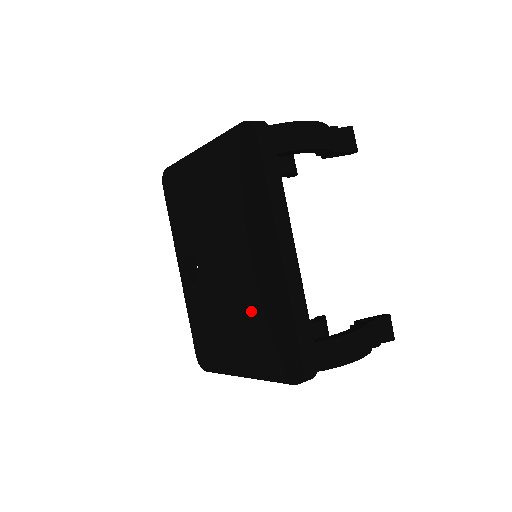
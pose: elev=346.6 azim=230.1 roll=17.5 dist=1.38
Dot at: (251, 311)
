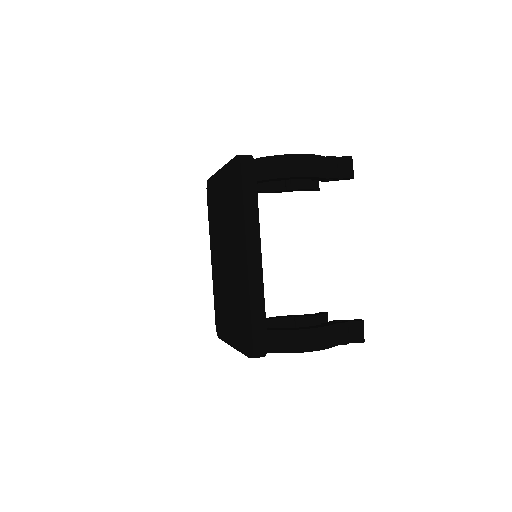
Dot at: (236, 298)
